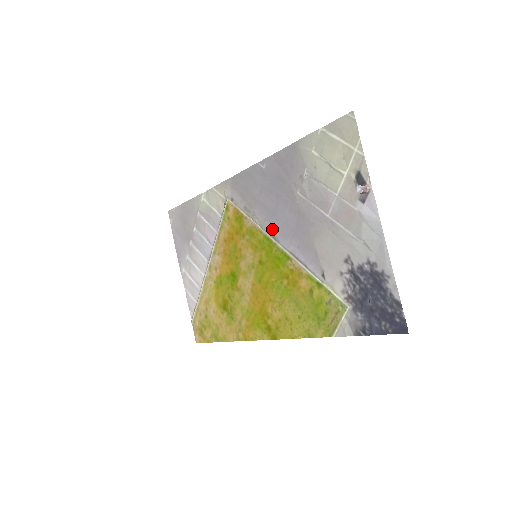
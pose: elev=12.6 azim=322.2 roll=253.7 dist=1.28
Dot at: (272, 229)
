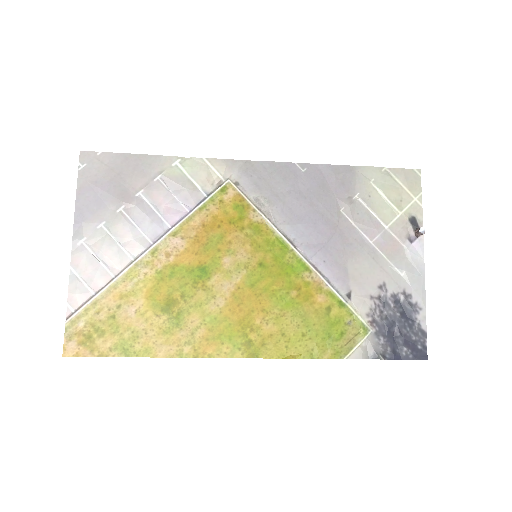
Dot at: (293, 234)
